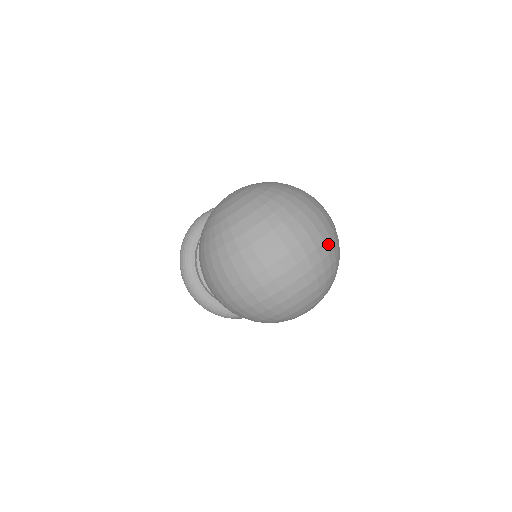
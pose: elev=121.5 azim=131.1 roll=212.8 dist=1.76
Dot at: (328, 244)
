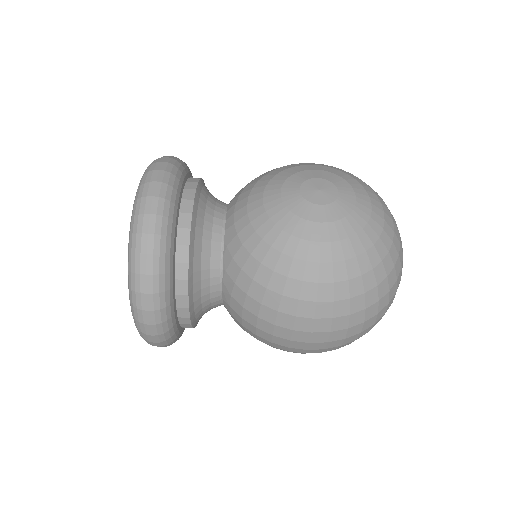
Dot at: occluded
